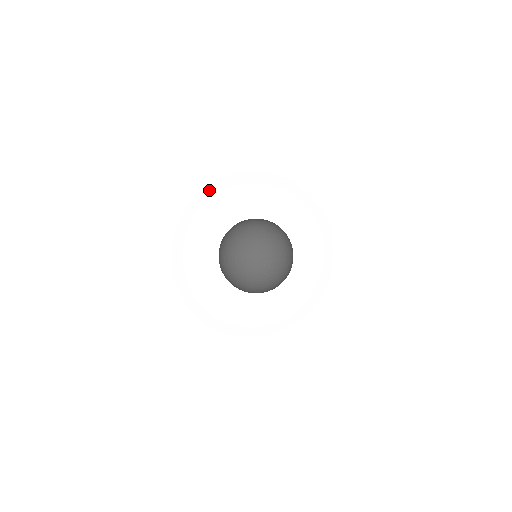
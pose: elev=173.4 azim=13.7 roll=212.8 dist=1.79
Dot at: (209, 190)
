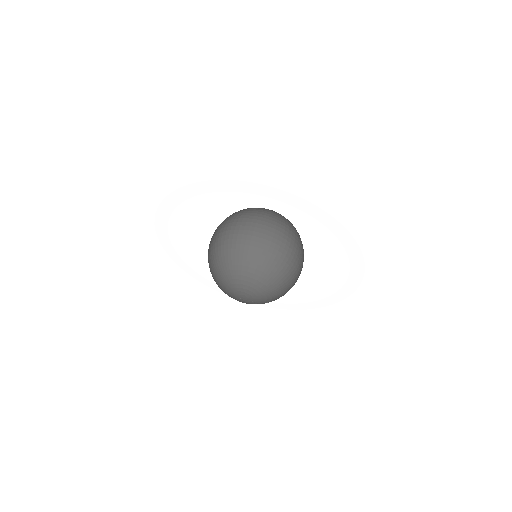
Dot at: (225, 183)
